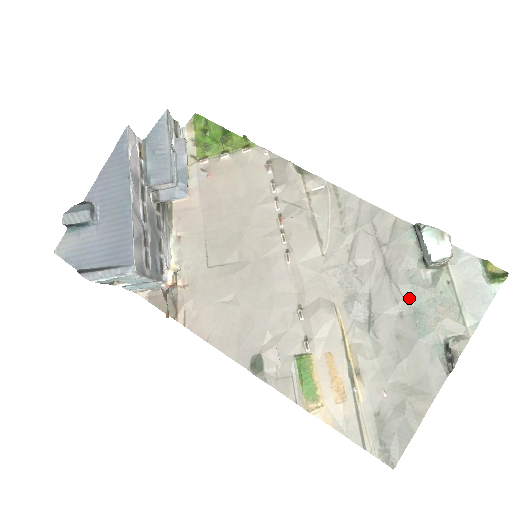
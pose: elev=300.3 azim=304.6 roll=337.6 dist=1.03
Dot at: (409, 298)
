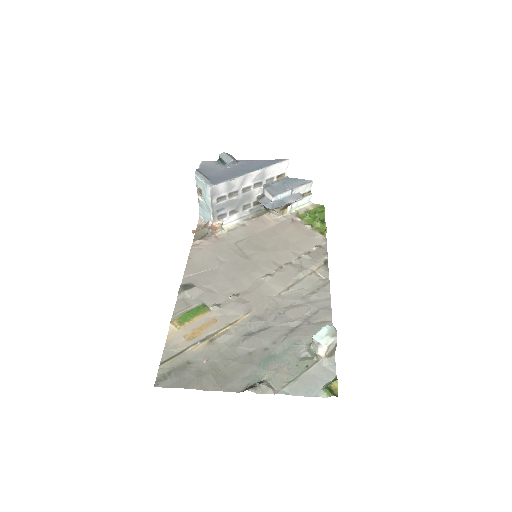
Dot at: (281, 349)
